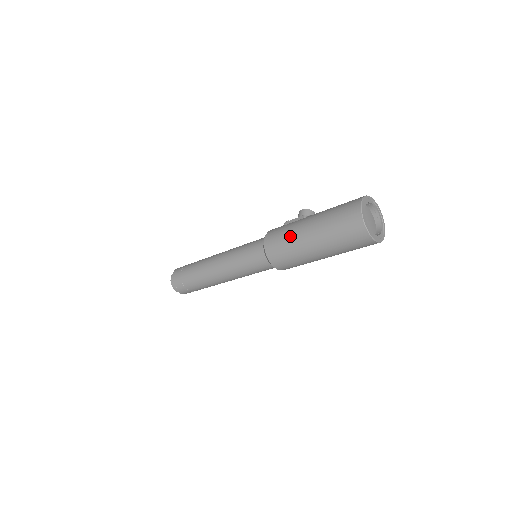
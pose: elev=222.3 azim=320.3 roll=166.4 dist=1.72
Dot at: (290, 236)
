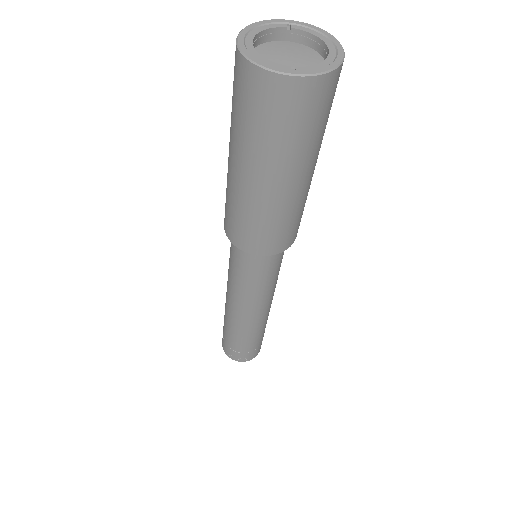
Dot at: (227, 191)
